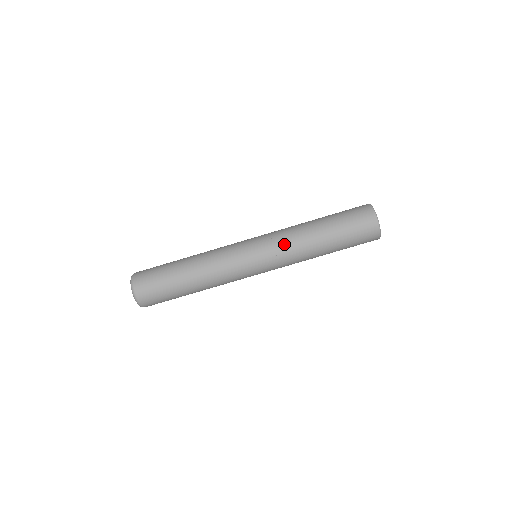
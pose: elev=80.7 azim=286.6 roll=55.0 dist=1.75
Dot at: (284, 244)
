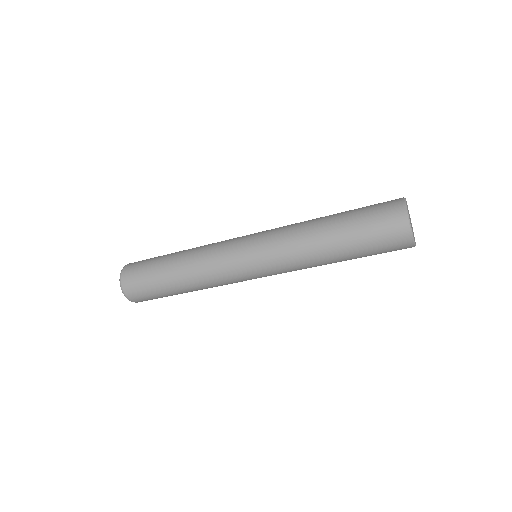
Dot at: (289, 265)
